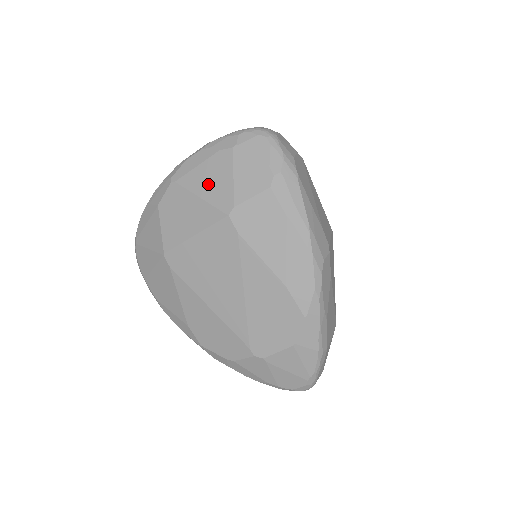
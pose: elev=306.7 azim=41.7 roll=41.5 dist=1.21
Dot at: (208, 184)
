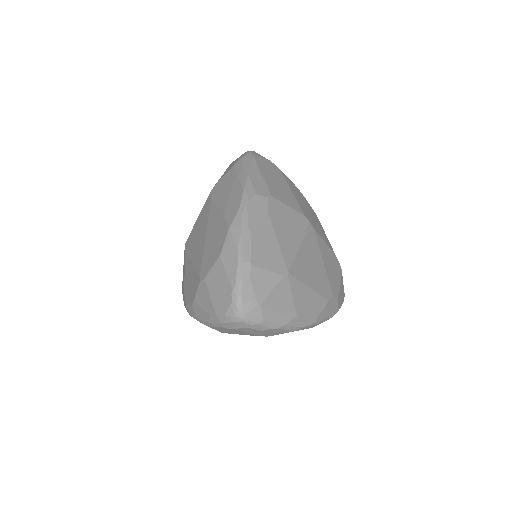
Dot at: occluded
